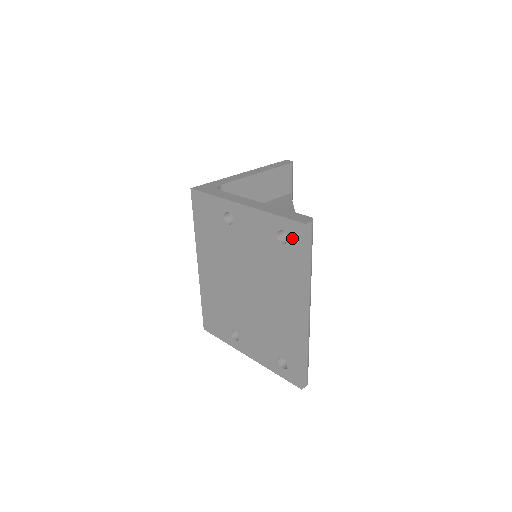
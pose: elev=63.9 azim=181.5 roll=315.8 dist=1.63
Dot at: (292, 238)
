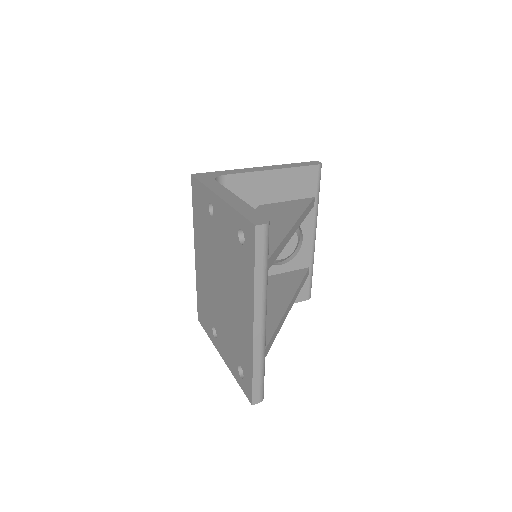
Dot at: (247, 239)
